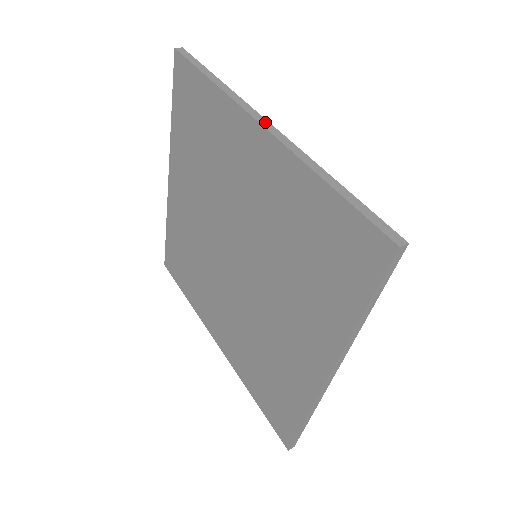
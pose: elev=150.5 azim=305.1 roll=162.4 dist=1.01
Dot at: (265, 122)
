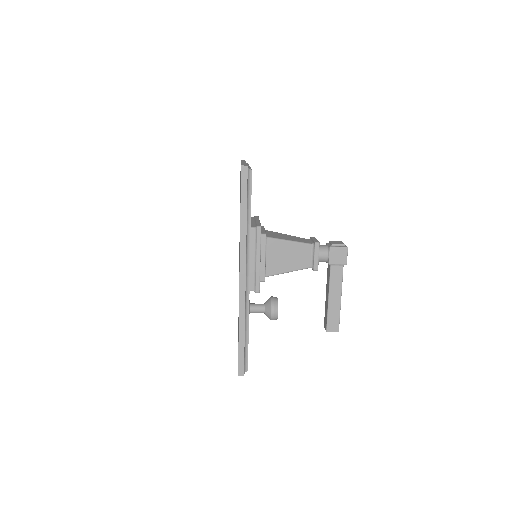
Dot at: (244, 162)
